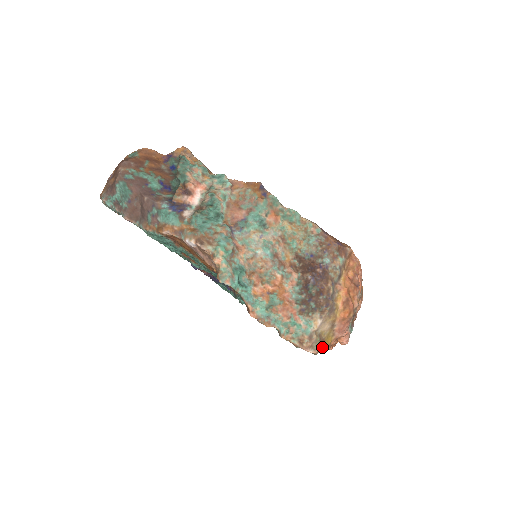
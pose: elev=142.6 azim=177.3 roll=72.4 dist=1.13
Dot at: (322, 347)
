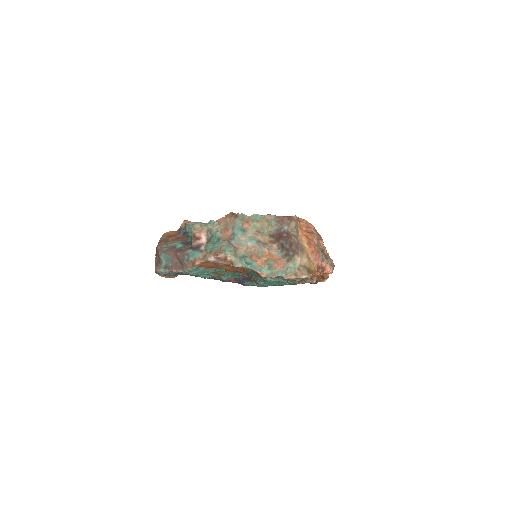
Dot at: (310, 273)
